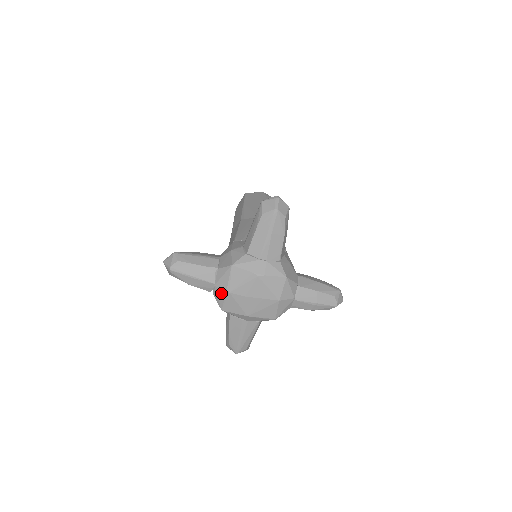
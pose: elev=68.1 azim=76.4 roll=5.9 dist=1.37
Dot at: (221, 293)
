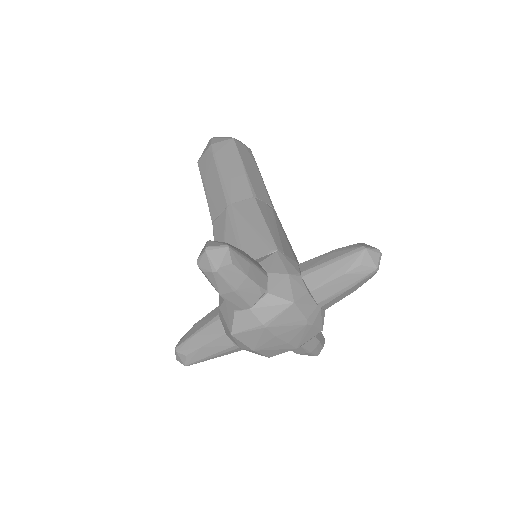
Dot at: (252, 321)
